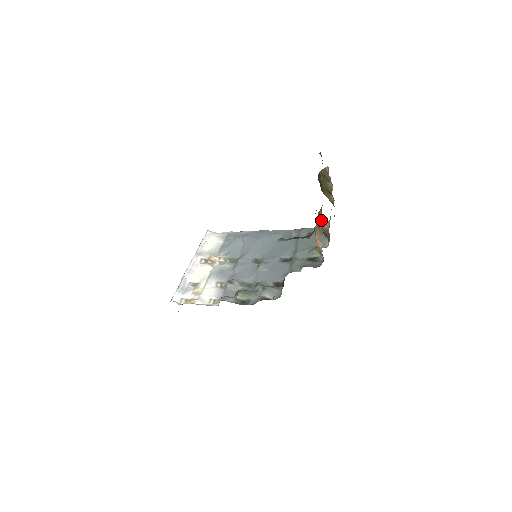
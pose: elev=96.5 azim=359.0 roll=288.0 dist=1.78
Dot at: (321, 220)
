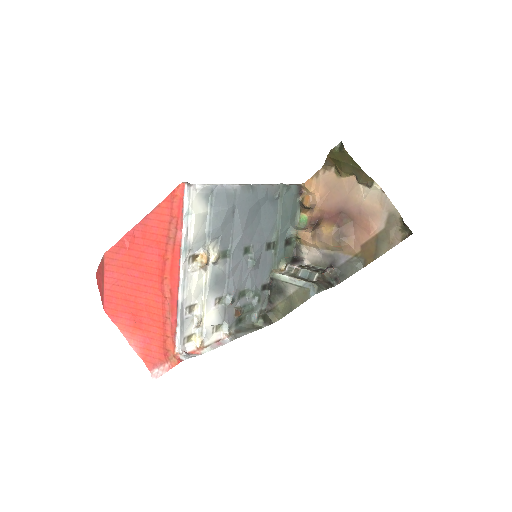
Dot at: (341, 251)
